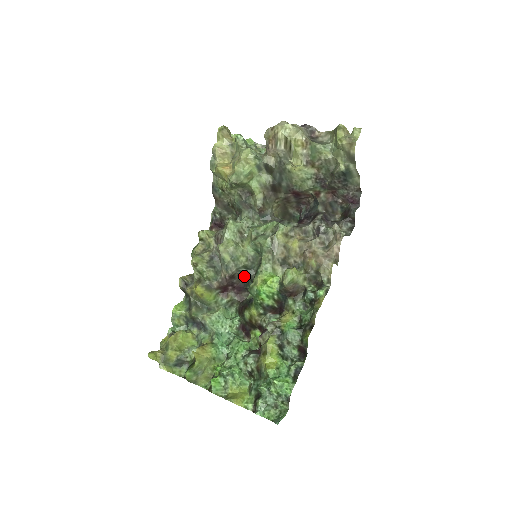
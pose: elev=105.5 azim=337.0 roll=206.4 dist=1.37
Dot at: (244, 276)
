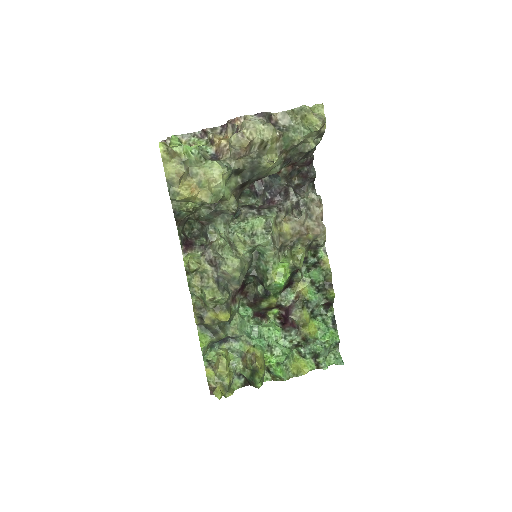
Dot at: (245, 276)
